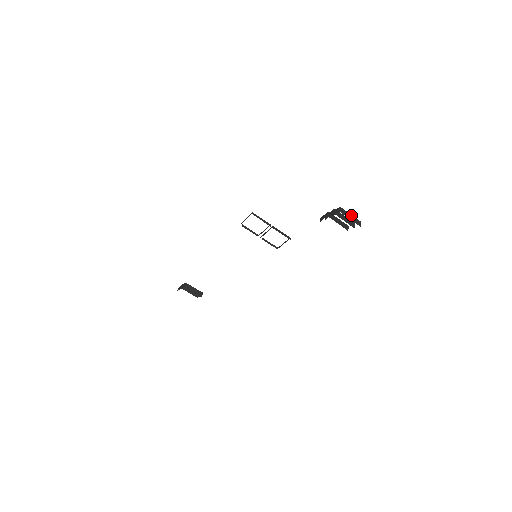
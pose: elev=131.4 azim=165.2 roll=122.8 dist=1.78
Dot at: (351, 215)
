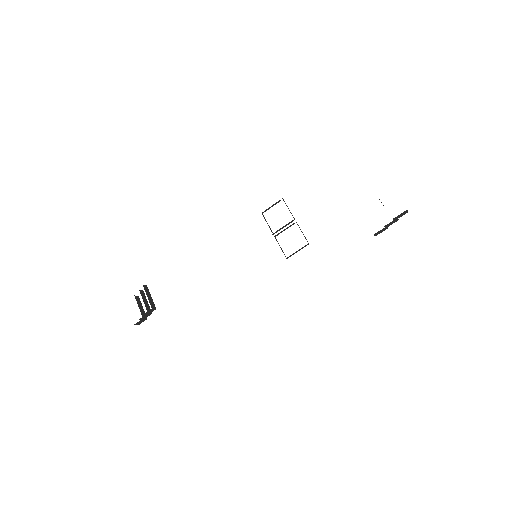
Dot at: occluded
